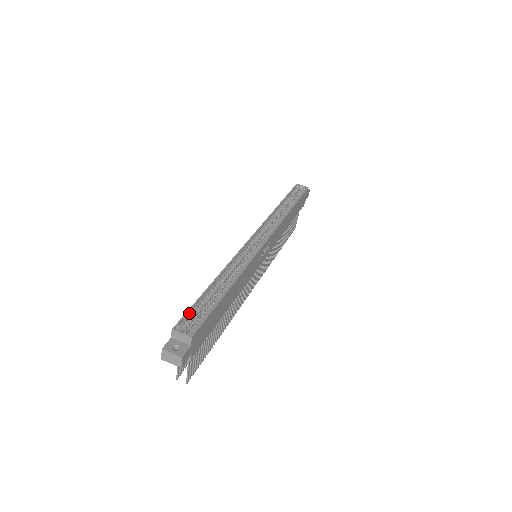
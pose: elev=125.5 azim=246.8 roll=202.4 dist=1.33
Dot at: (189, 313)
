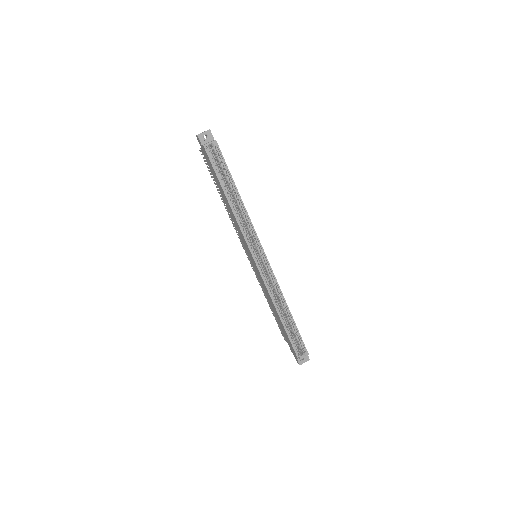
Dot at: (293, 346)
